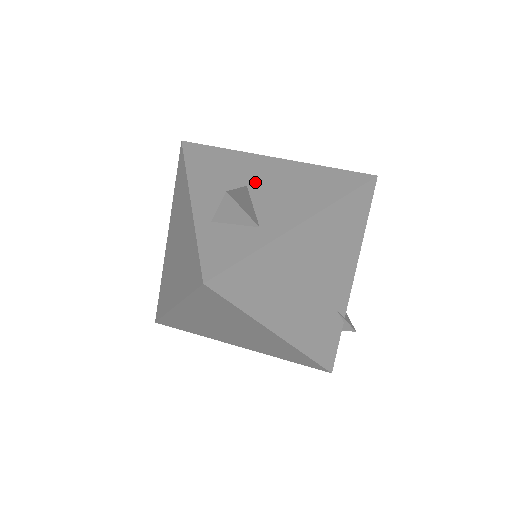
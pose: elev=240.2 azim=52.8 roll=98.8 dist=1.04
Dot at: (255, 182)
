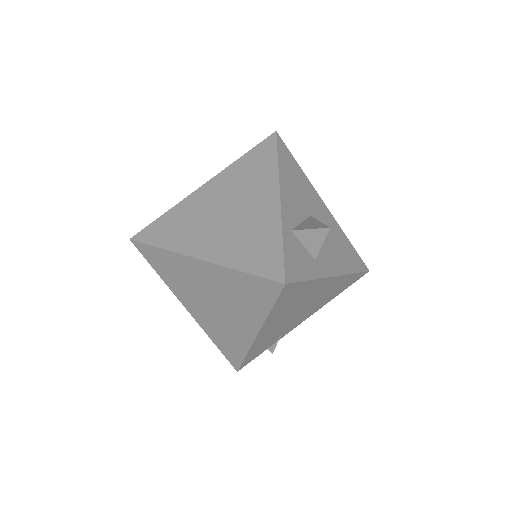
Dot at: (315, 217)
